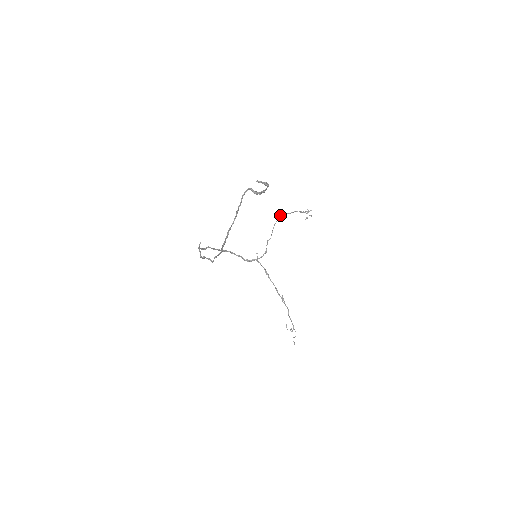
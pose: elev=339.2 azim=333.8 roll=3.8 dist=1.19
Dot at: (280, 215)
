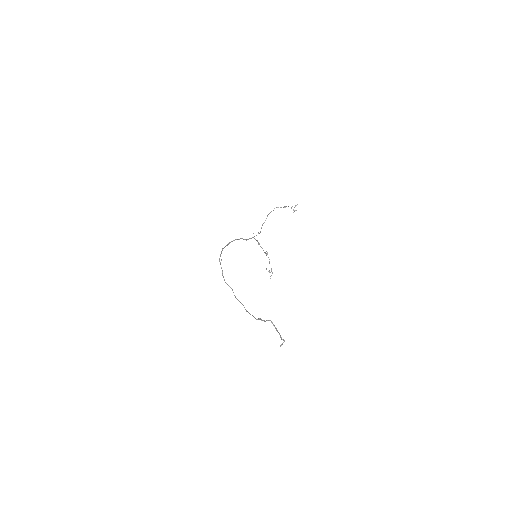
Dot at: occluded
